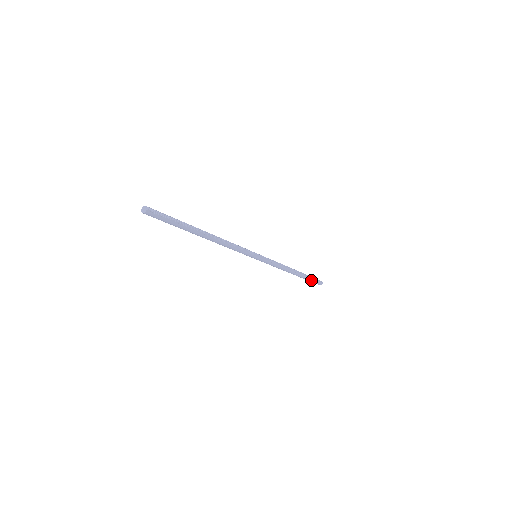
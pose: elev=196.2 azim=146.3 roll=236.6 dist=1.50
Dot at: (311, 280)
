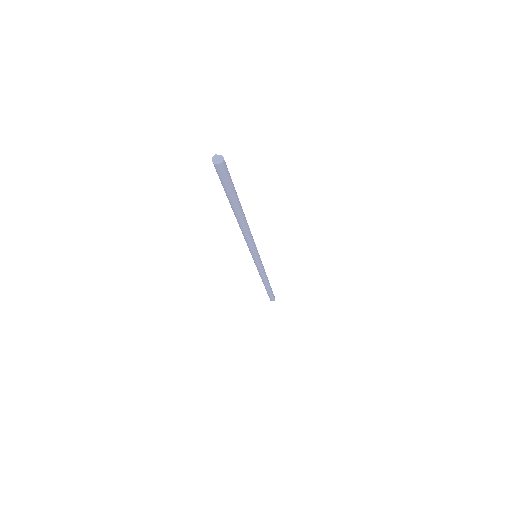
Dot at: (272, 293)
